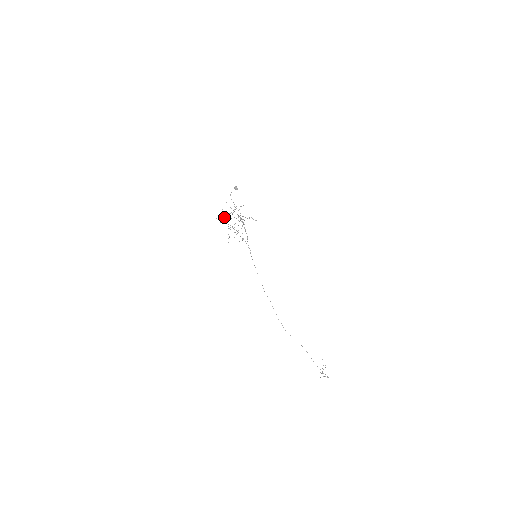
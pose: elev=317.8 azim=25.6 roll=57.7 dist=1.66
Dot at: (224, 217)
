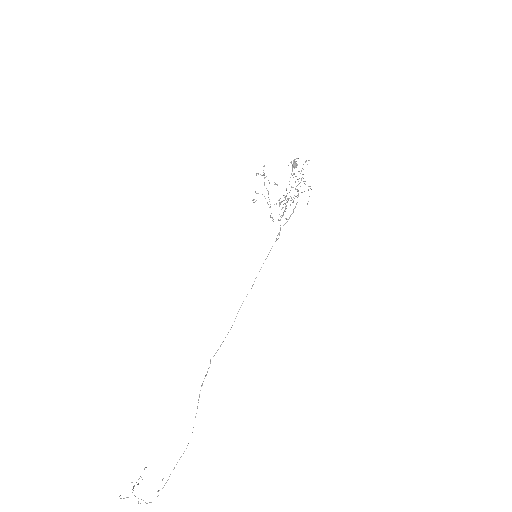
Dot at: occluded
